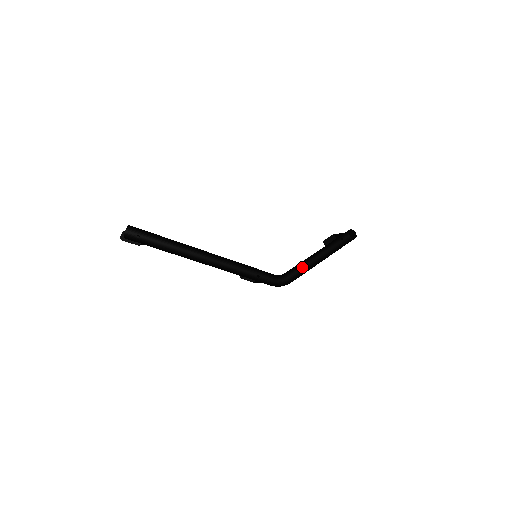
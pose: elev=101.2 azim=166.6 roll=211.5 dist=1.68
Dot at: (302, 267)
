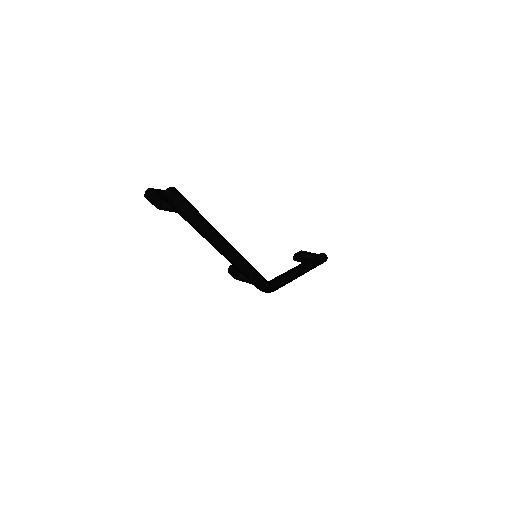
Dot at: (282, 277)
